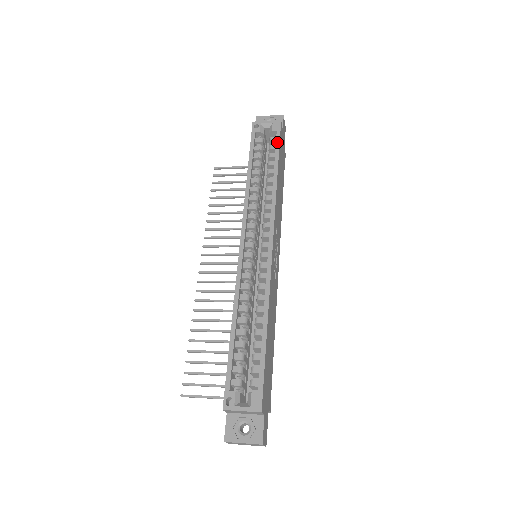
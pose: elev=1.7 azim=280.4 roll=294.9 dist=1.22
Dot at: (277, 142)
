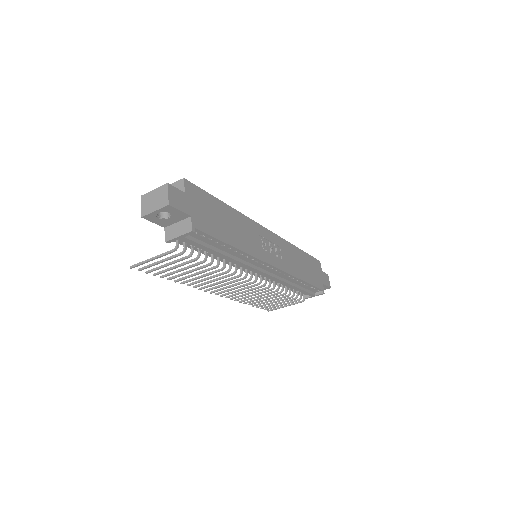
Dot at: occluded
